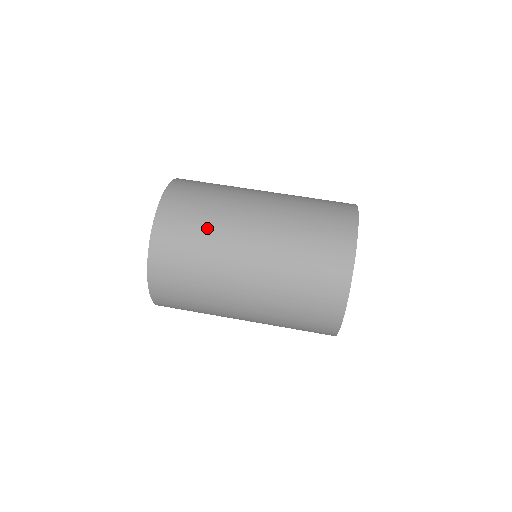
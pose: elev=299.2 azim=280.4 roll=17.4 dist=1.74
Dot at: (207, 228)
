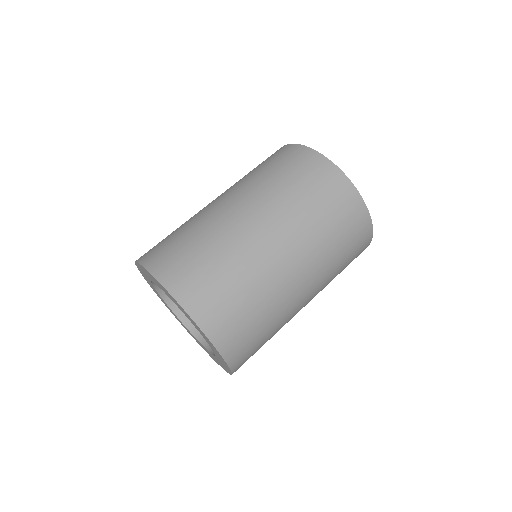
Dot at: (264, 312)
